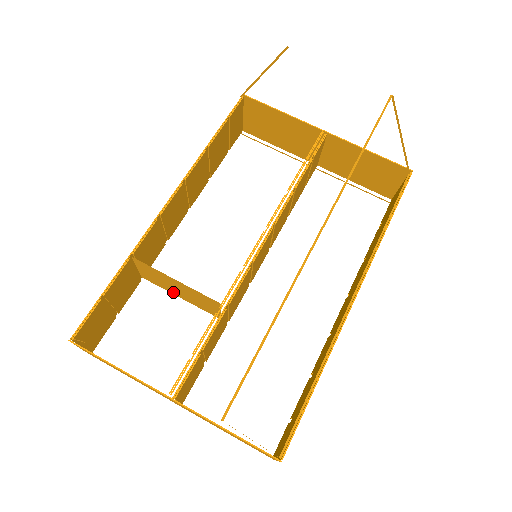
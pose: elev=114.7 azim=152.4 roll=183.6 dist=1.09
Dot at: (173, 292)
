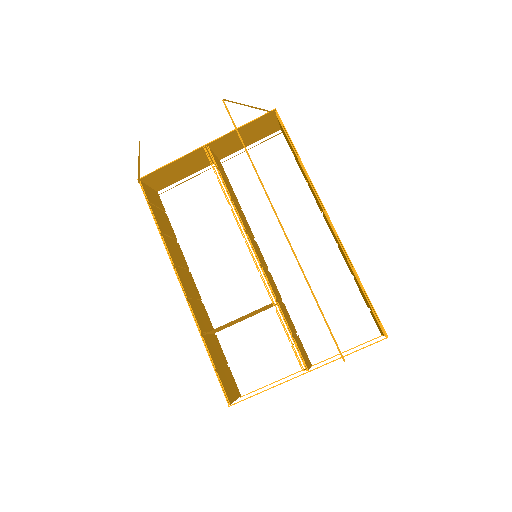
Dot at: occluded
